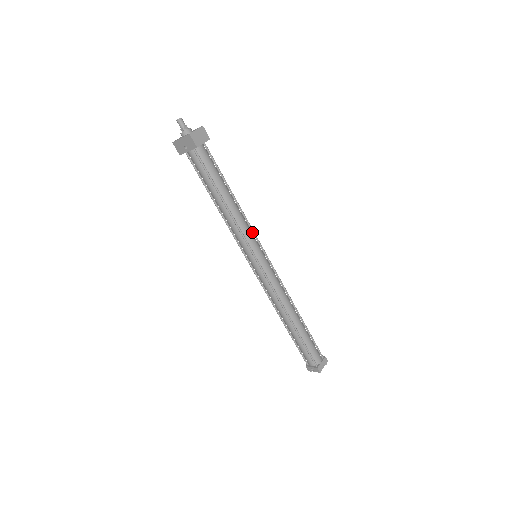
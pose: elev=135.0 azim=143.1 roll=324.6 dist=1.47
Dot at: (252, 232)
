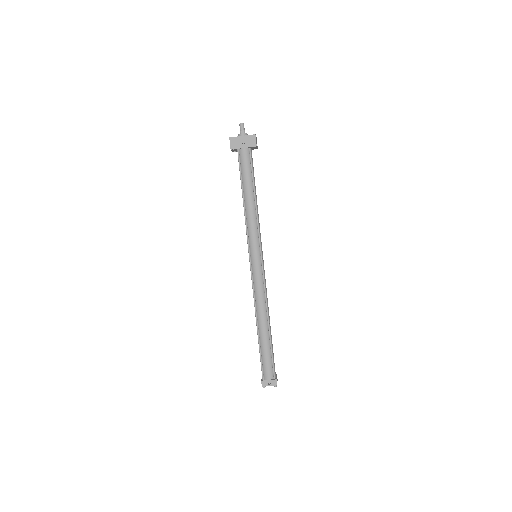
Dot at: occluded
